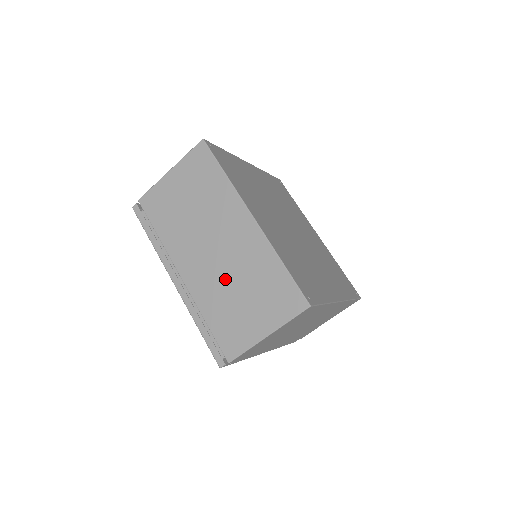
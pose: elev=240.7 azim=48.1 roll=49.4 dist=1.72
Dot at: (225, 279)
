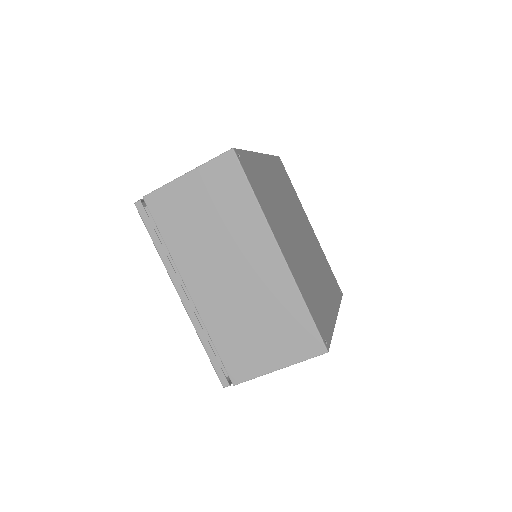
Dot at: (240, 307)
